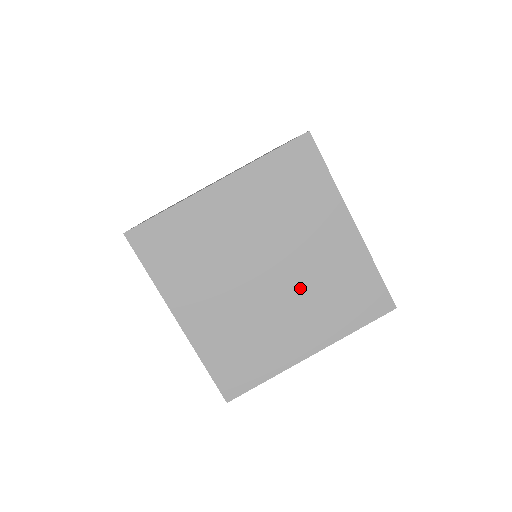
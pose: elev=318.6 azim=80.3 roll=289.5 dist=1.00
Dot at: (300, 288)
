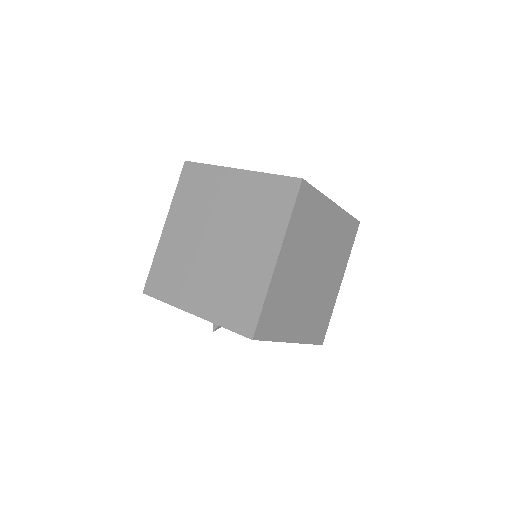
Dot at: (328, 262)
